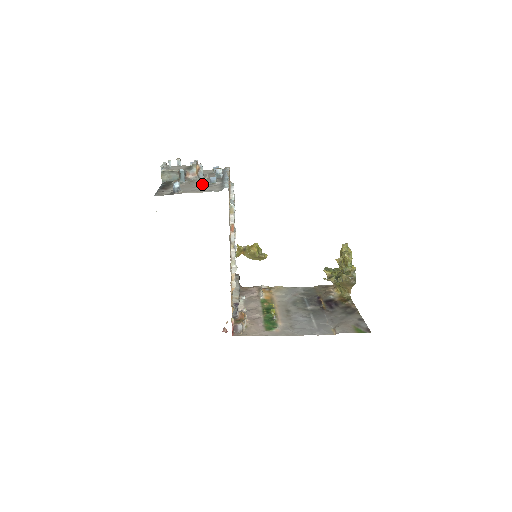
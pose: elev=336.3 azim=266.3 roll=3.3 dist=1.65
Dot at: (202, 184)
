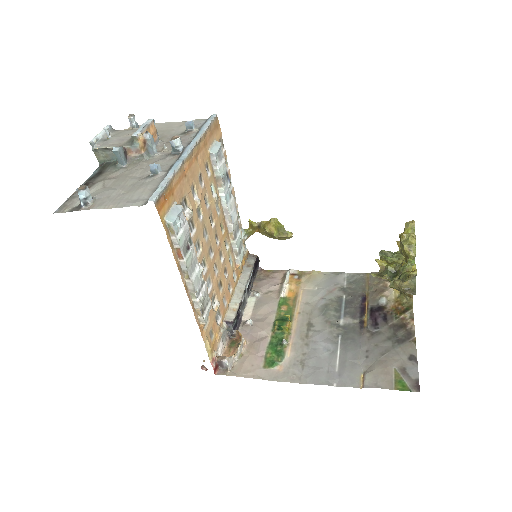
Dot at: (141, 174)
